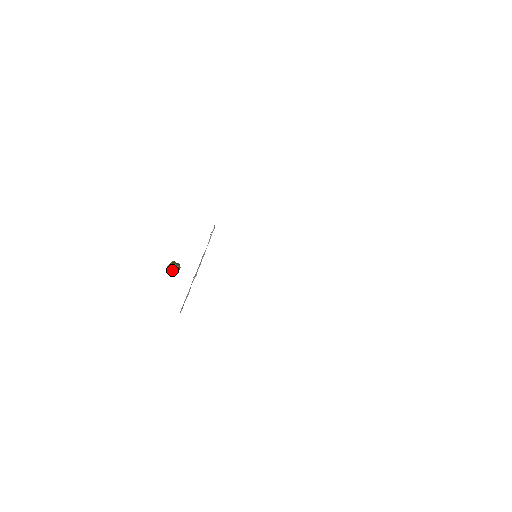
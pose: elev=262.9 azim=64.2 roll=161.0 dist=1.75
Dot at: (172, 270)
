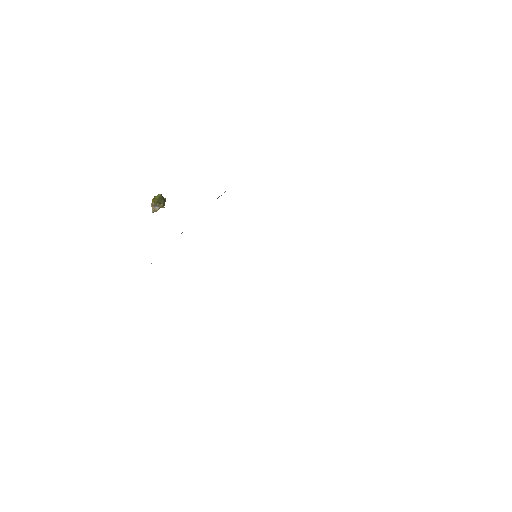
Dot at: (156, 209)
